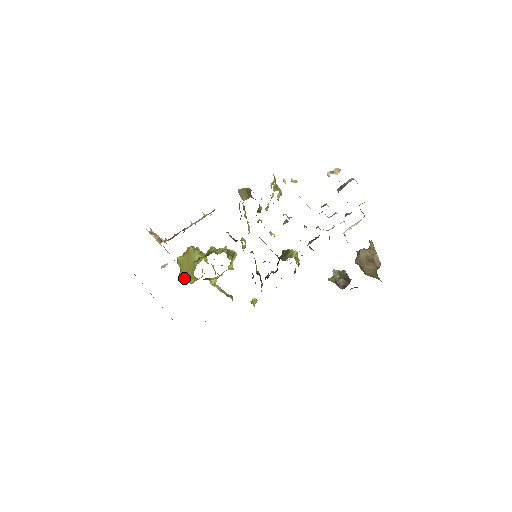
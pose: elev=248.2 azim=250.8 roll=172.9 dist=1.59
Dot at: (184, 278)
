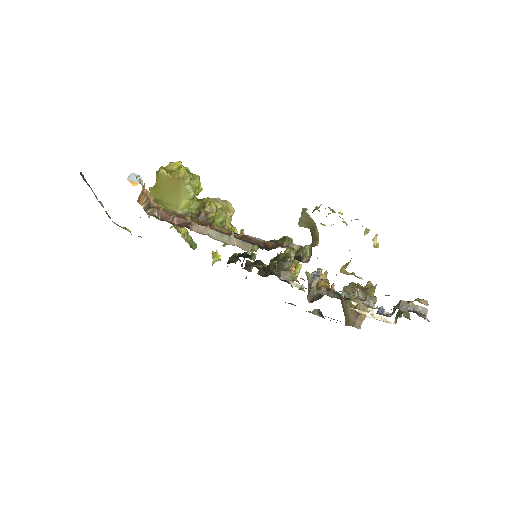
Dot at: occluded
